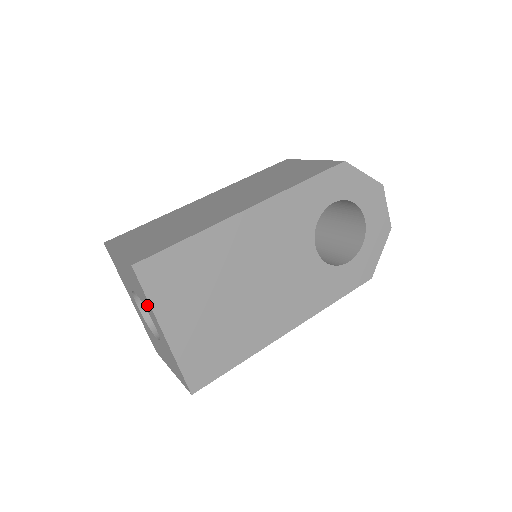
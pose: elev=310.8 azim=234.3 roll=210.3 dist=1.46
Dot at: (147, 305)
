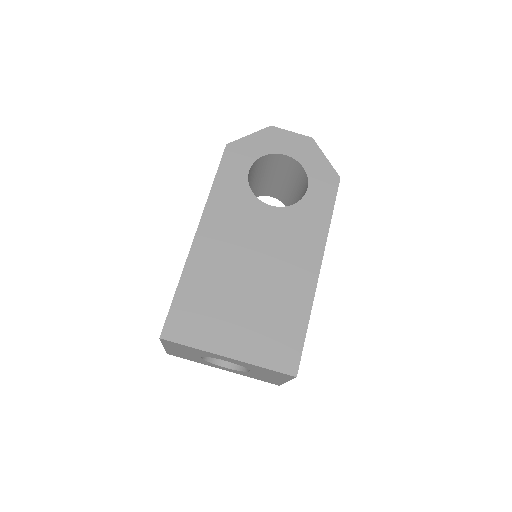
Dot at: (202, 353)
